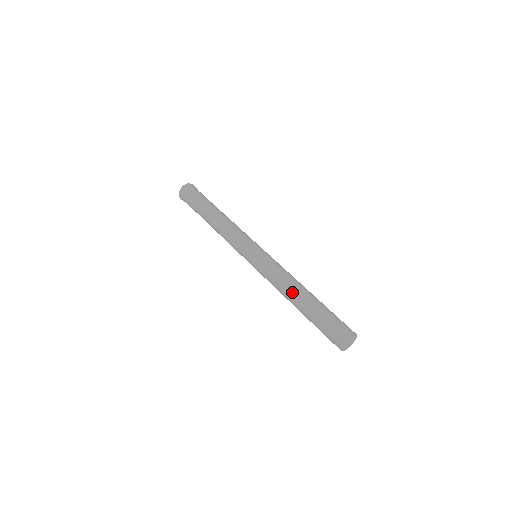
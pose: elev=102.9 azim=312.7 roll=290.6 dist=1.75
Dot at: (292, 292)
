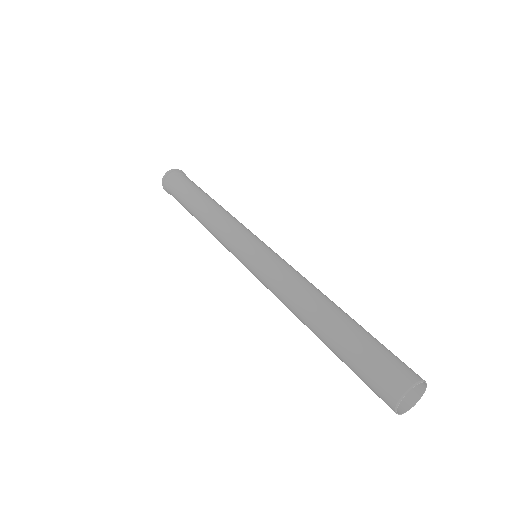
Dot at: (312, 300)
